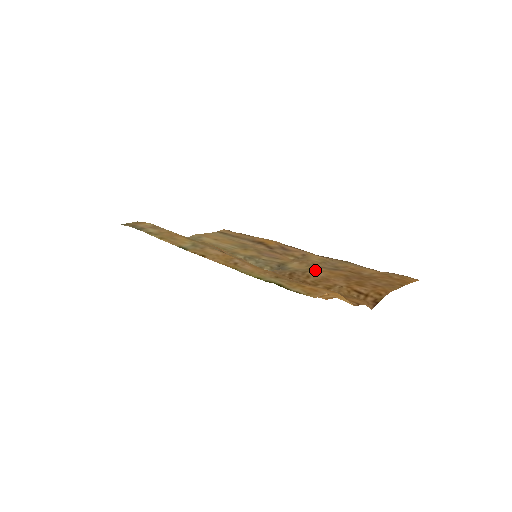
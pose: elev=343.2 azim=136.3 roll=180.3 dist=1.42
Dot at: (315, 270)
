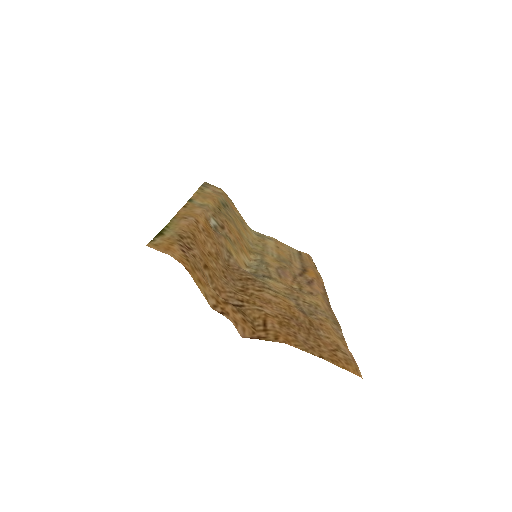
Dot at: (280, 296)
